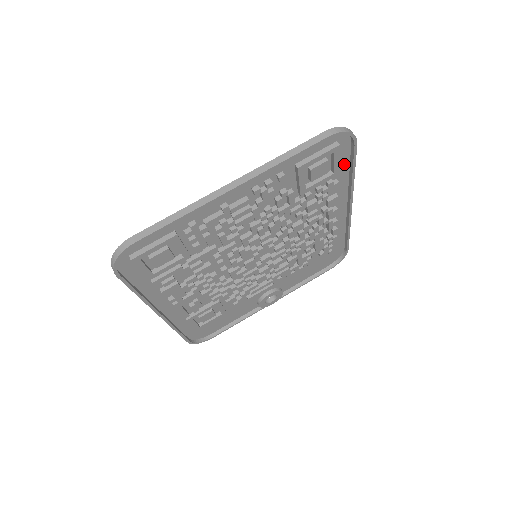
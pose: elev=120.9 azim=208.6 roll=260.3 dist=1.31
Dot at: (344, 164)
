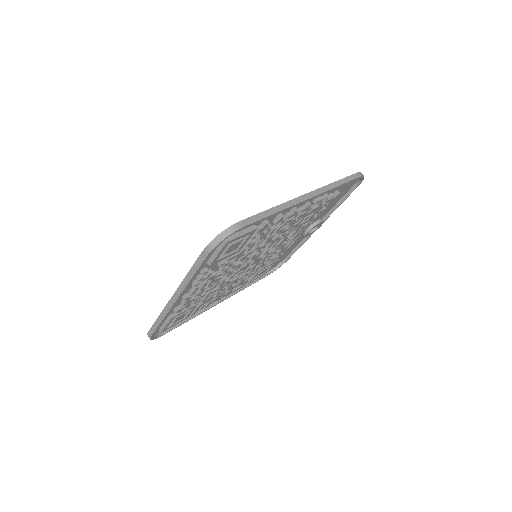
Dot at: occluded
